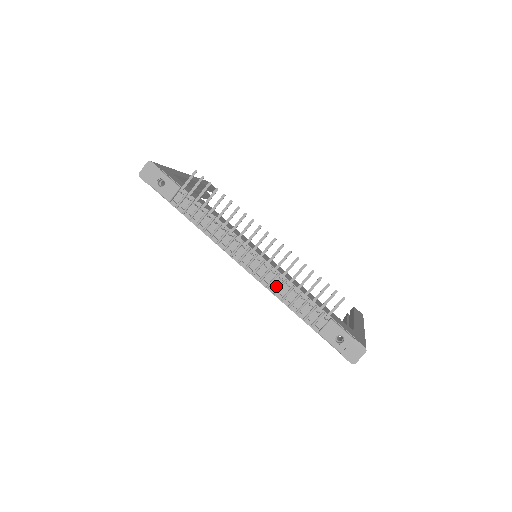
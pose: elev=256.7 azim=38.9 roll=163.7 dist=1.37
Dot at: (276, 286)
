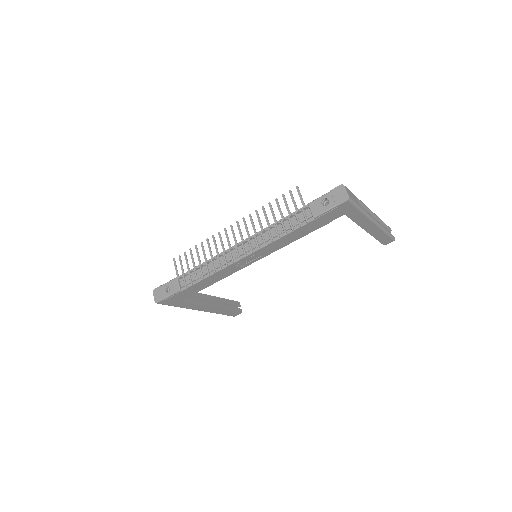
Dot at: (268, 238)
